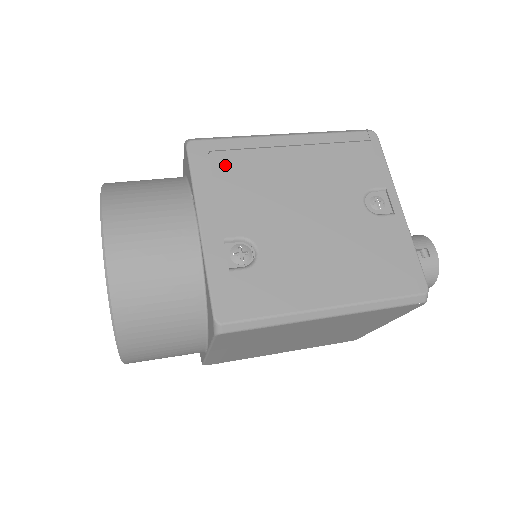
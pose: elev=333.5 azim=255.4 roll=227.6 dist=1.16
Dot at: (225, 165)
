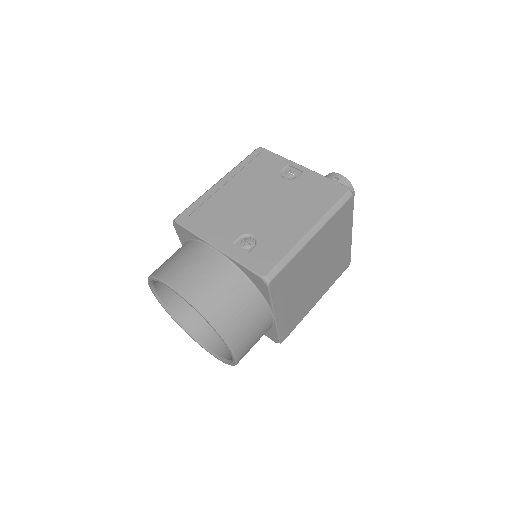
Dot at: (202, 215)
